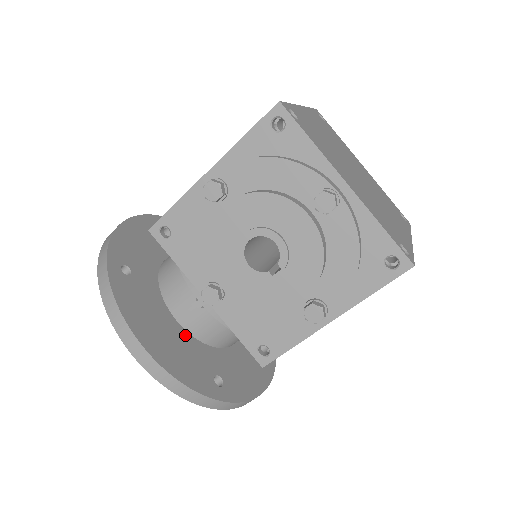
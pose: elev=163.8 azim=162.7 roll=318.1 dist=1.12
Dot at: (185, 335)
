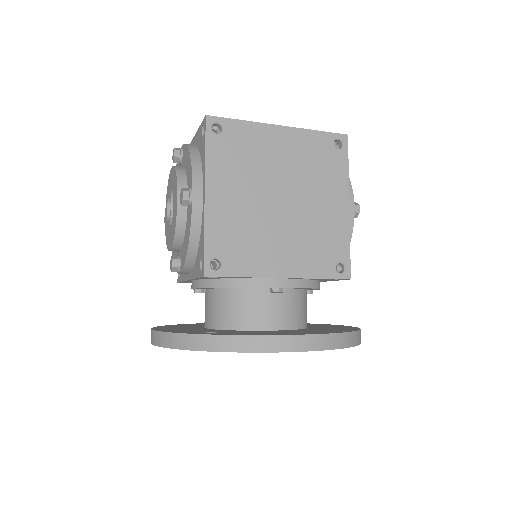
Dot at: (205, 329)
